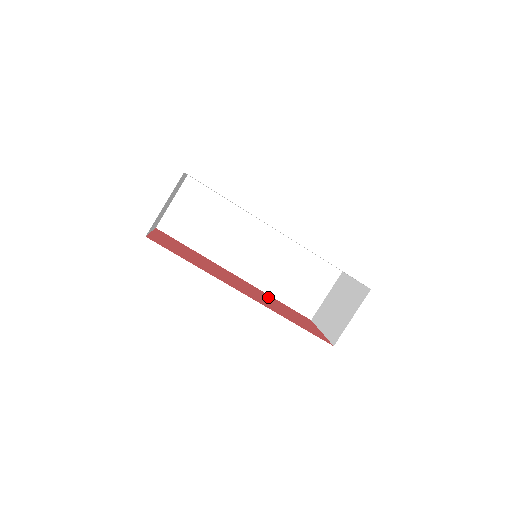
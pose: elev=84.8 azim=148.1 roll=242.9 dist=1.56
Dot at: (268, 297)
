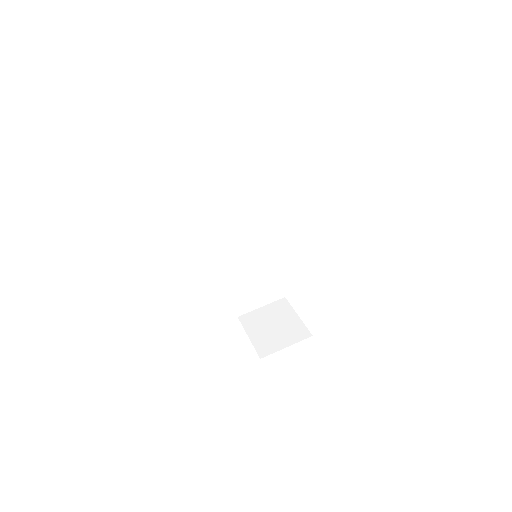
Dot at: occluded
